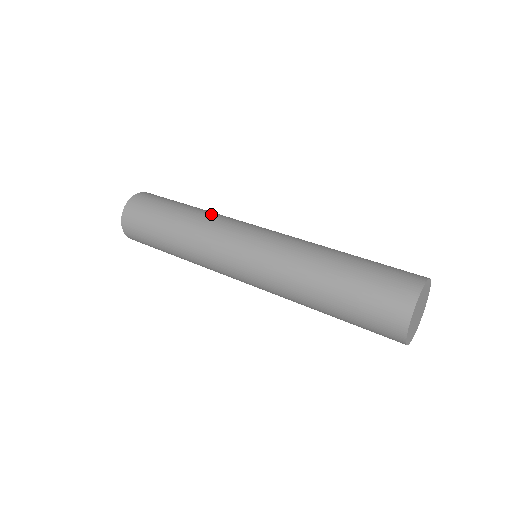
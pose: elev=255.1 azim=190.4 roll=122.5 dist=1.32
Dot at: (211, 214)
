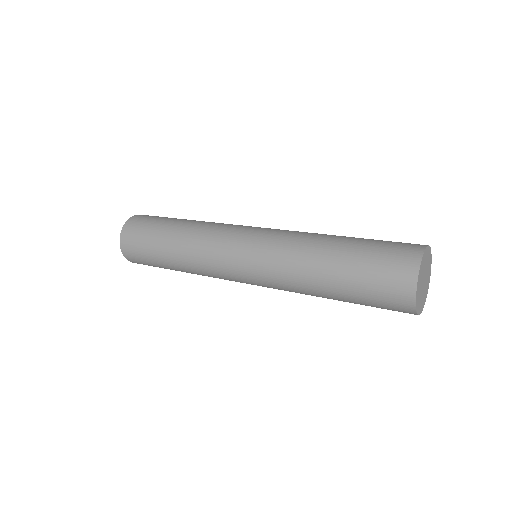
Dot at: (203, 225)
